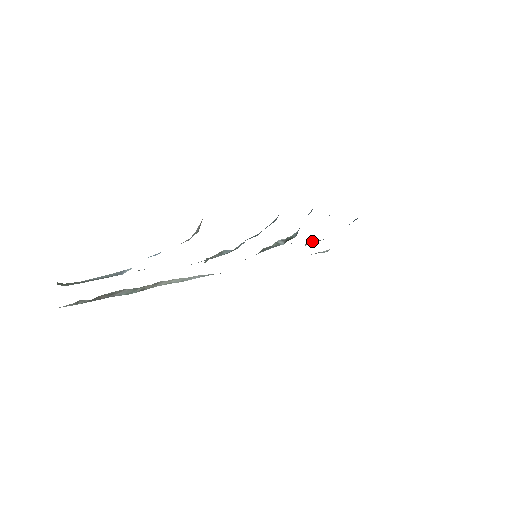
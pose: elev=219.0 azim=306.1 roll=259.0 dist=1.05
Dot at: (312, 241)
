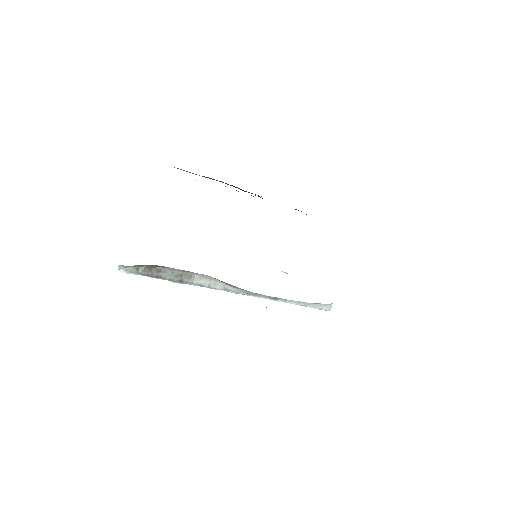
Dot at: occluded
